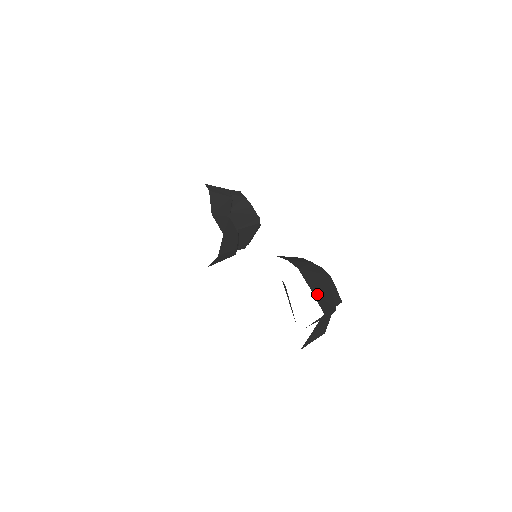
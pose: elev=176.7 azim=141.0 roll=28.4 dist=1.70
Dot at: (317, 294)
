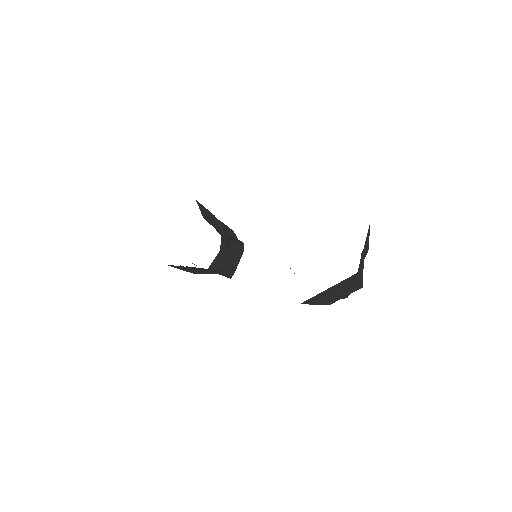
Dot at: occluded
